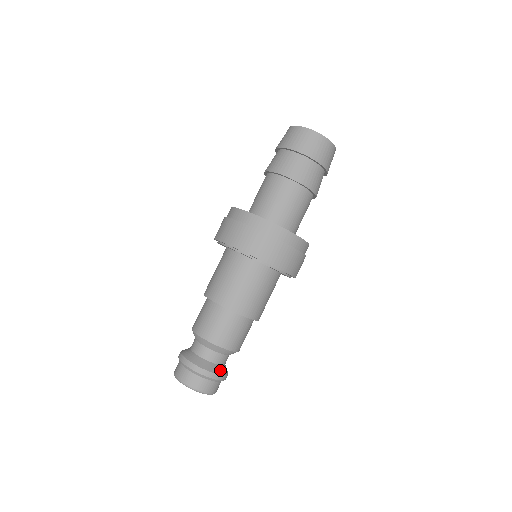
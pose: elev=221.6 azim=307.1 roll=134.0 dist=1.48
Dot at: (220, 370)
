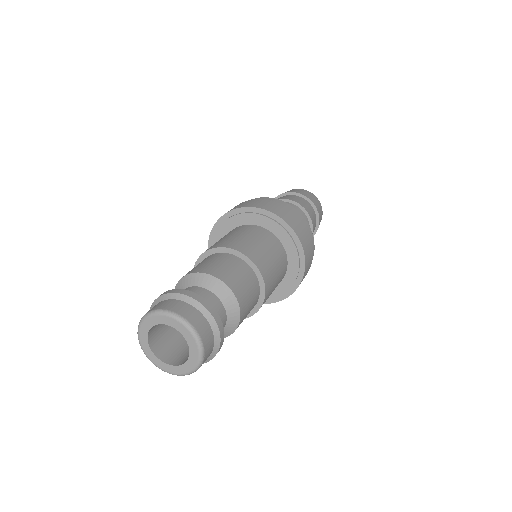
Dot at: (214, 309)
